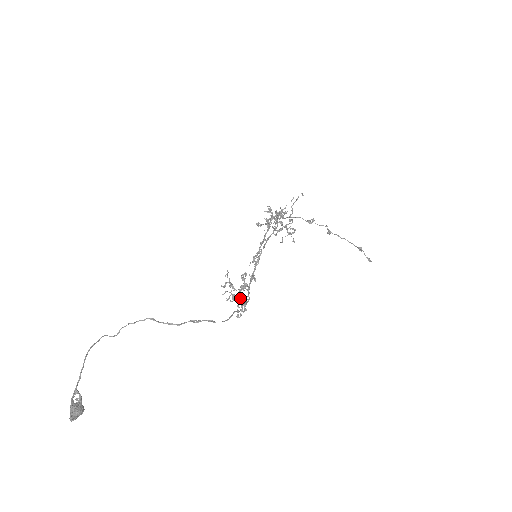
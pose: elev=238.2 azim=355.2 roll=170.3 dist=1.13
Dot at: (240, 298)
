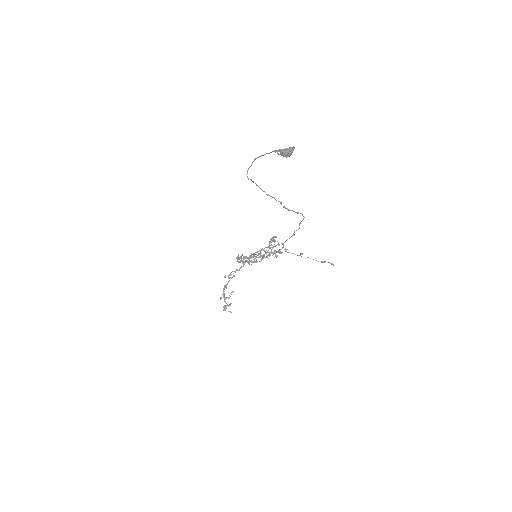
Dot at: (271, 252)
